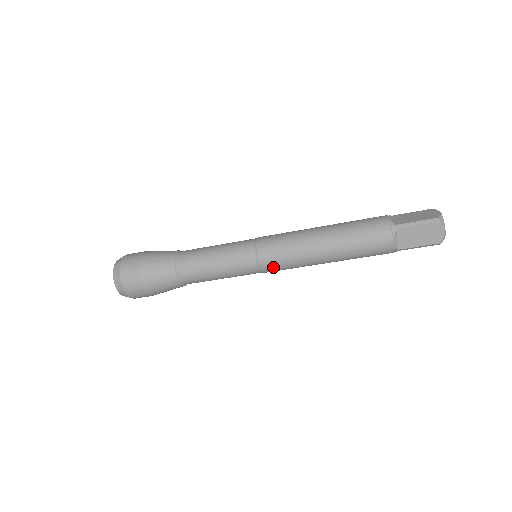
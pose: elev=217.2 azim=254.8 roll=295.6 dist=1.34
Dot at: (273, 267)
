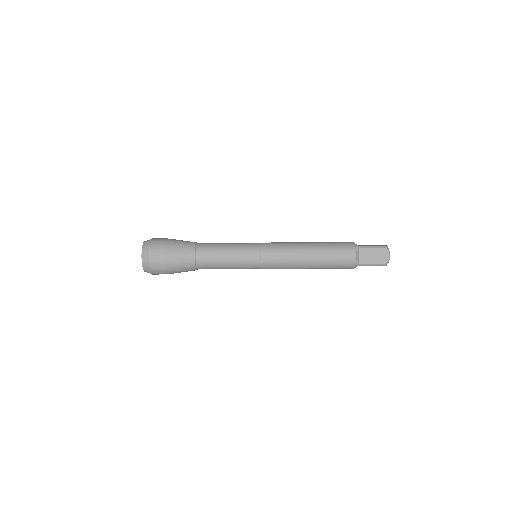
Dot at: occluded
